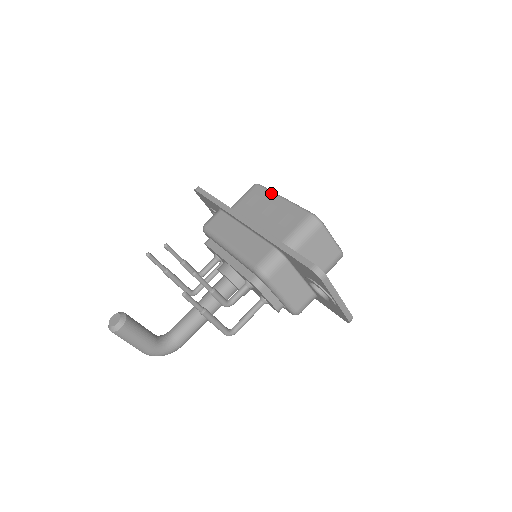
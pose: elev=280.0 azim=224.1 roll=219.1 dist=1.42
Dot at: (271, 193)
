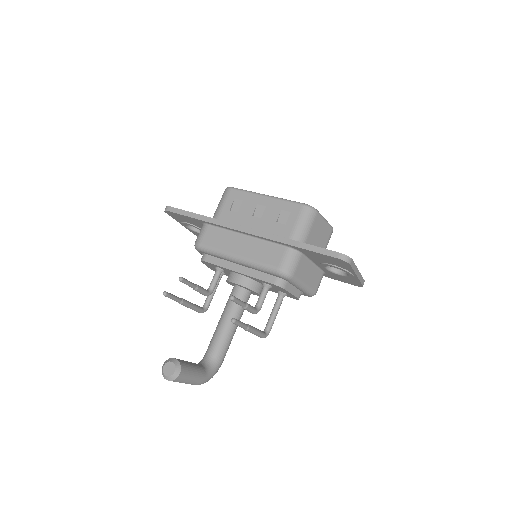
Dot at: (252, 194)
